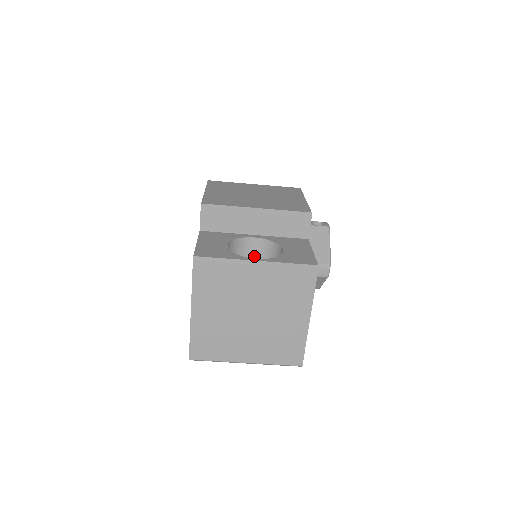
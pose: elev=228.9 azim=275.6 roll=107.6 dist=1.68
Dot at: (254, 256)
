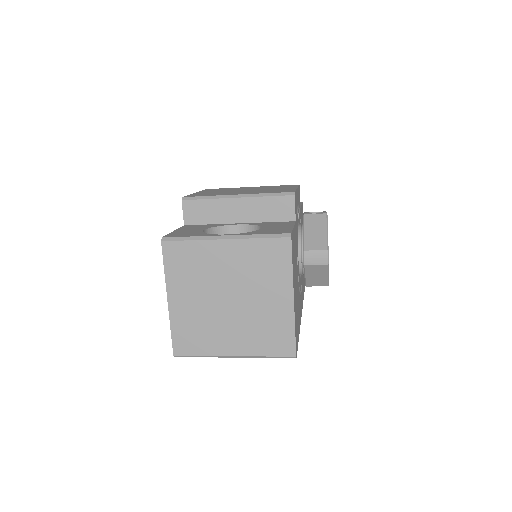
Dot at: occluded
